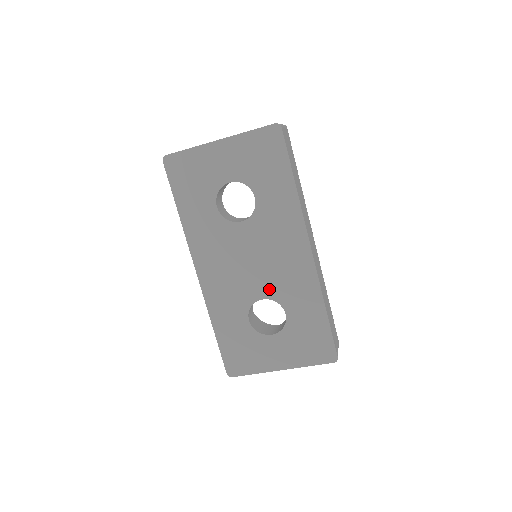
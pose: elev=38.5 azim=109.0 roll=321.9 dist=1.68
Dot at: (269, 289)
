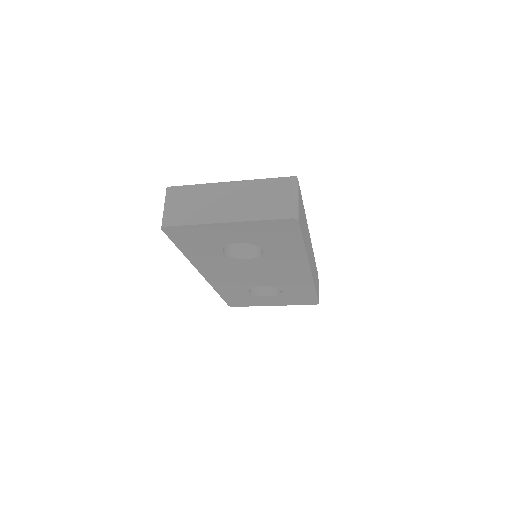
Dot at: (269, 283)
